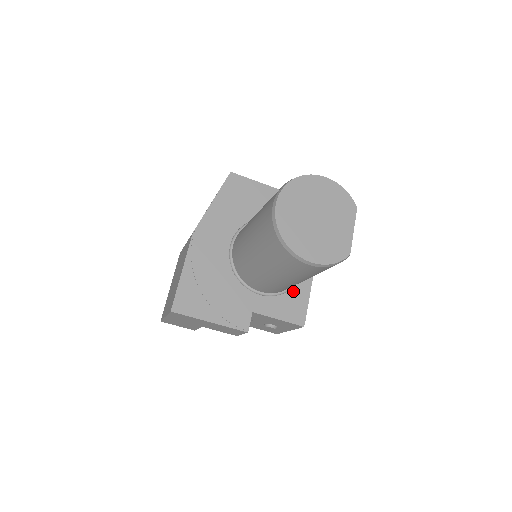
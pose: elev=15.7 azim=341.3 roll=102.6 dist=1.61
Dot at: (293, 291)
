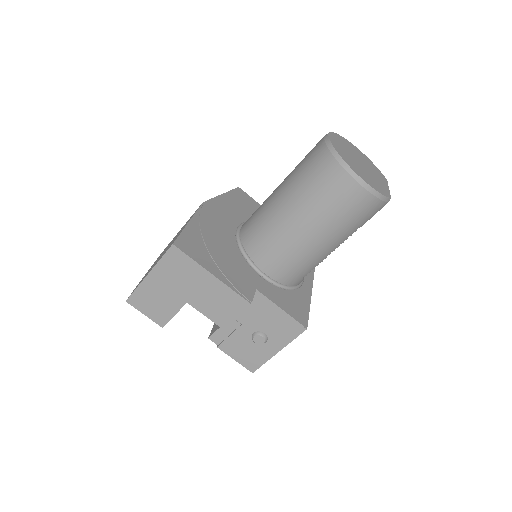
Dot at: (294, 294)
